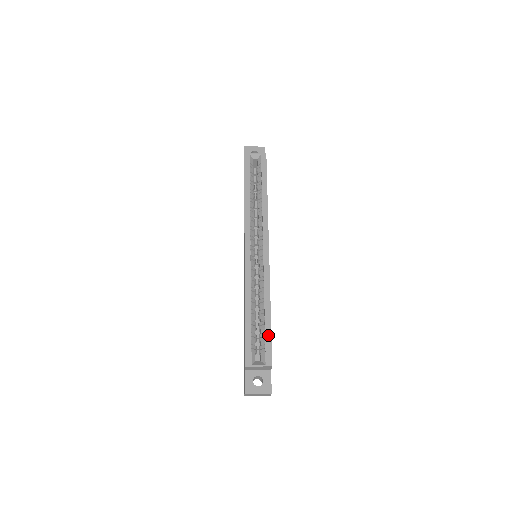
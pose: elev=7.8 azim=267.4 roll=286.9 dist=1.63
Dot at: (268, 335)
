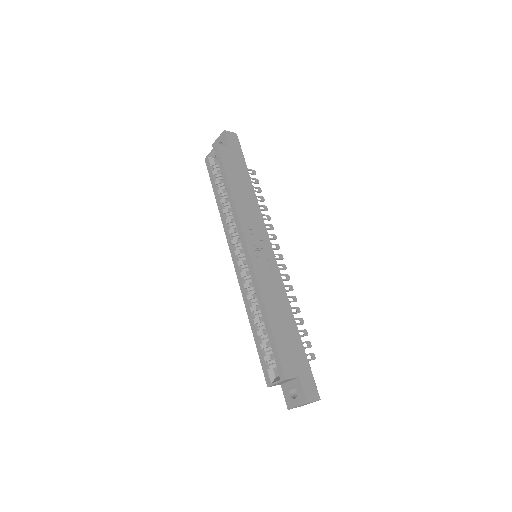
Dot at: (273, 347)
